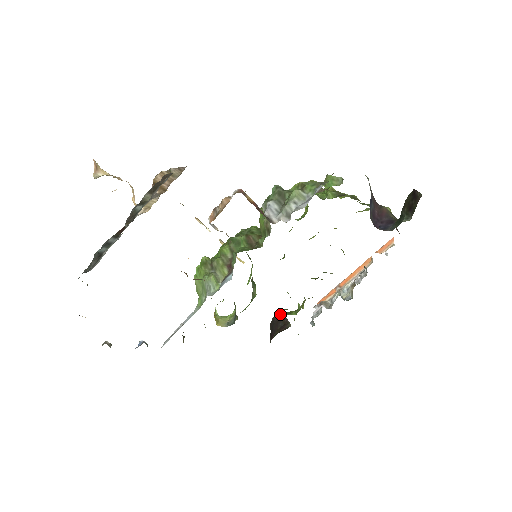
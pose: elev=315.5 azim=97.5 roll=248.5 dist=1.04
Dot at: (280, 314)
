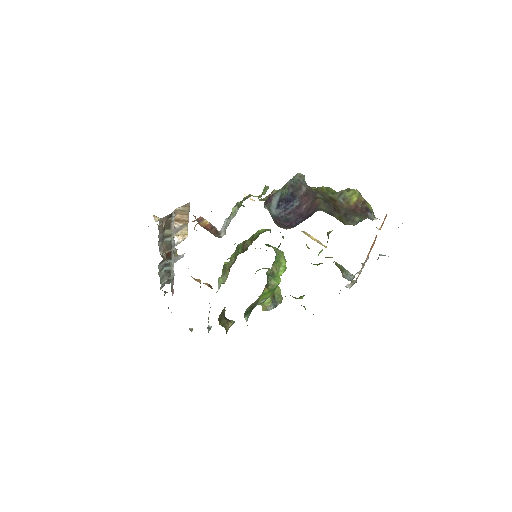
Dot at: occluded
